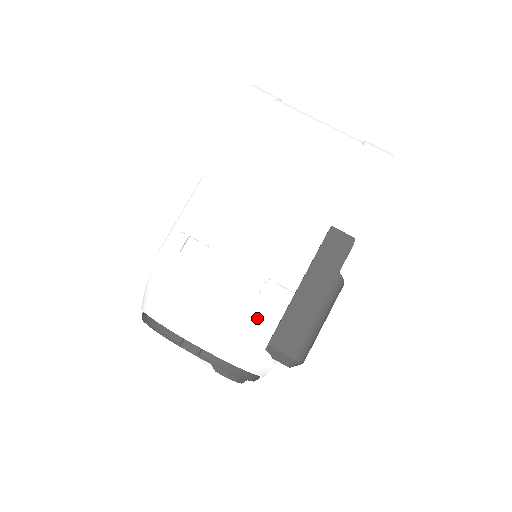
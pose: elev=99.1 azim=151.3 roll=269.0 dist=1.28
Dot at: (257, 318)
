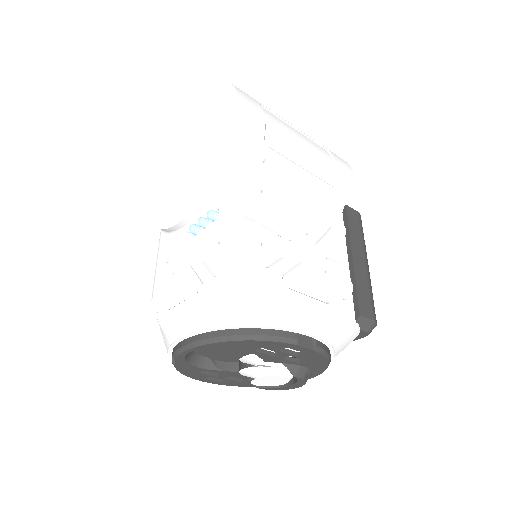
Dot at: (338, 295)
